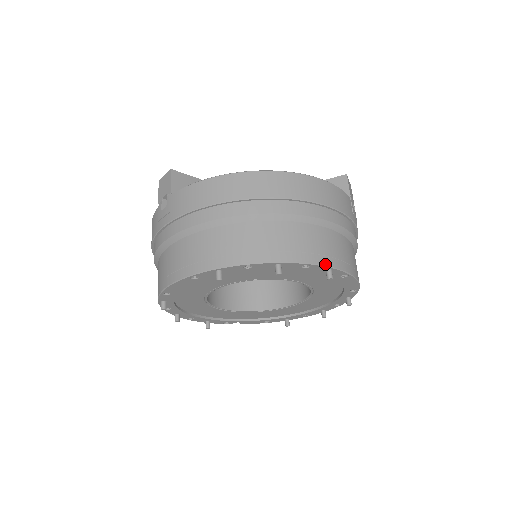
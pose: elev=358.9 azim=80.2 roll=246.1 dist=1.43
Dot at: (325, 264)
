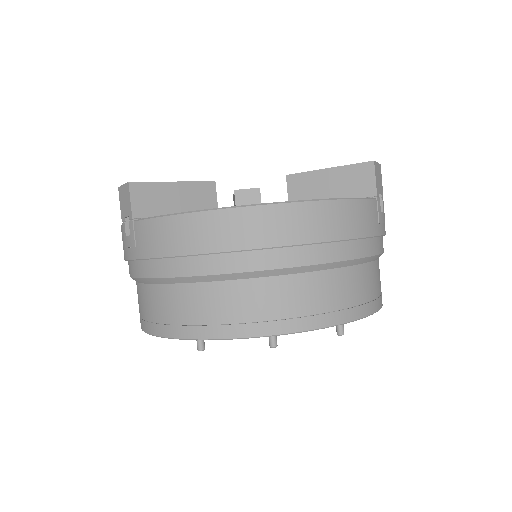
Dot at: (334, 323)
